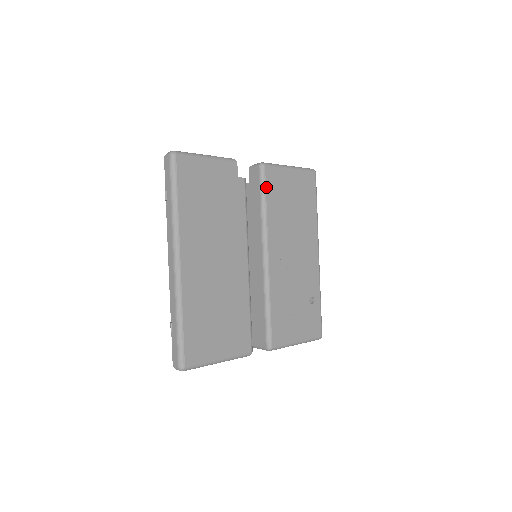
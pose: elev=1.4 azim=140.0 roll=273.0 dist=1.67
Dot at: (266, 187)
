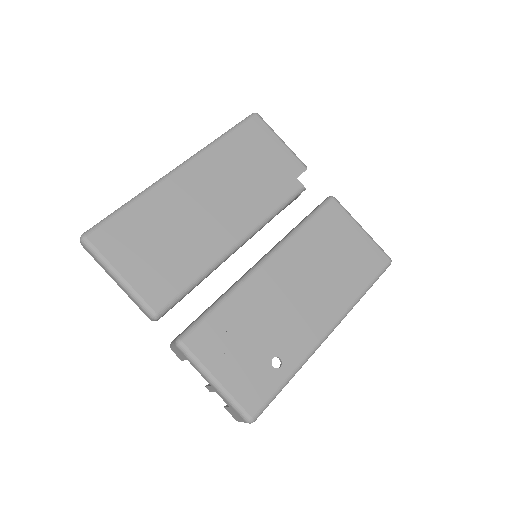
Dot at: (319, 213)
